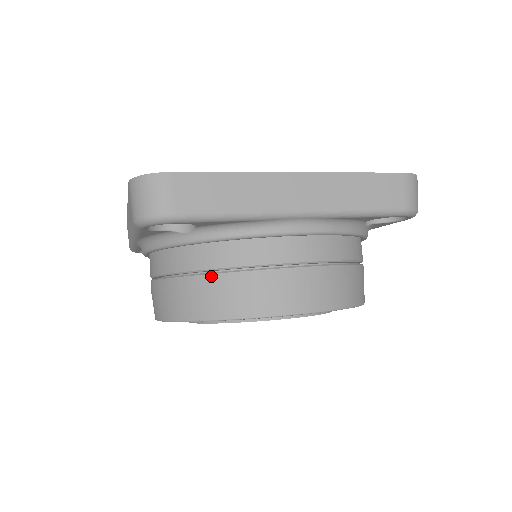
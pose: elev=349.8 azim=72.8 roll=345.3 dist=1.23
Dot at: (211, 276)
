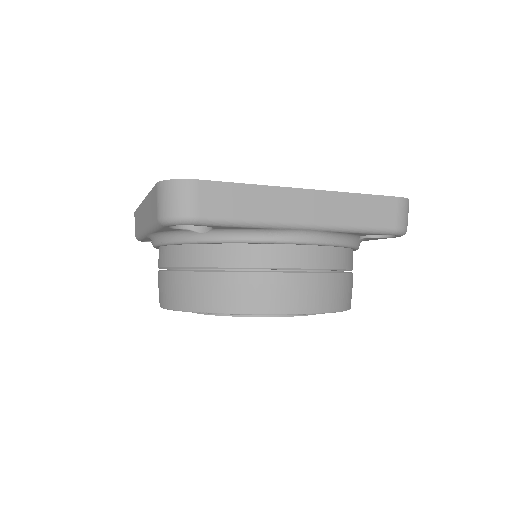
Dot at: (221, 274)
